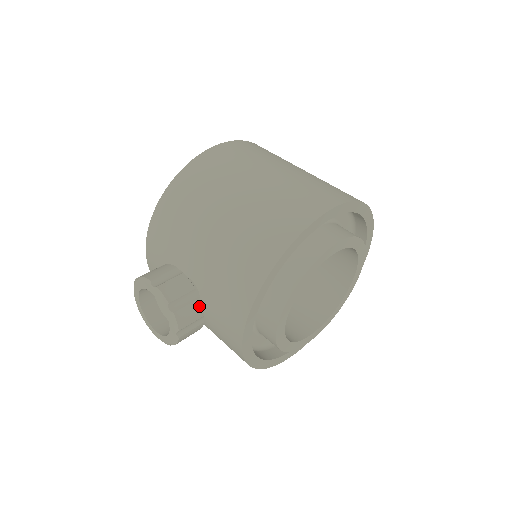
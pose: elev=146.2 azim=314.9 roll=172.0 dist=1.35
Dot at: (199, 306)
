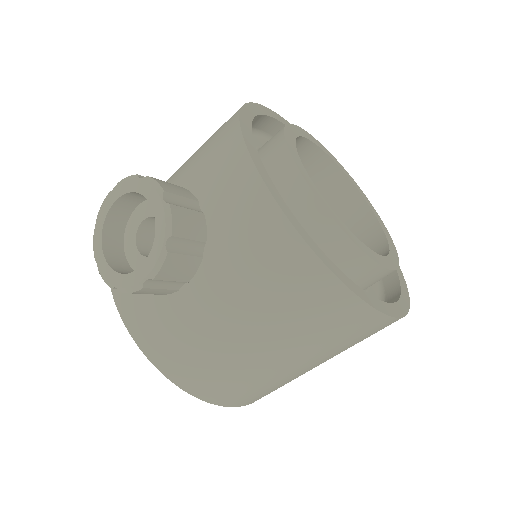
Dot at: (185, 190)
